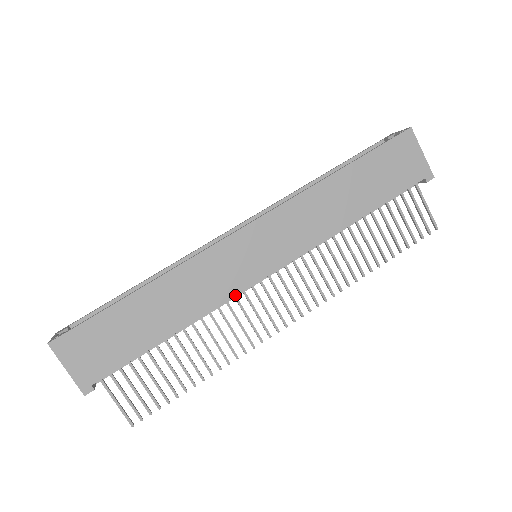
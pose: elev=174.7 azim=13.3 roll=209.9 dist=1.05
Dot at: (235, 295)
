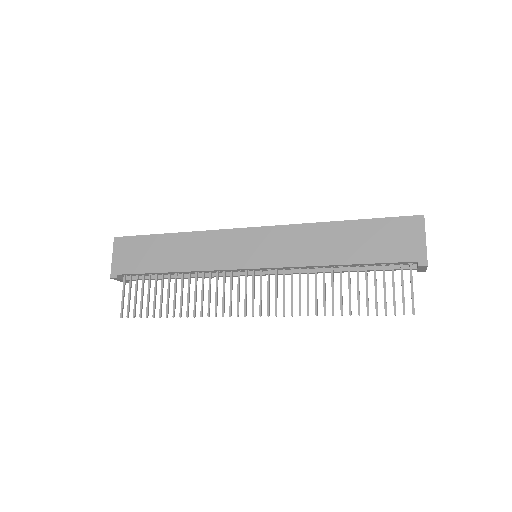
Dot at: (222, 269)
